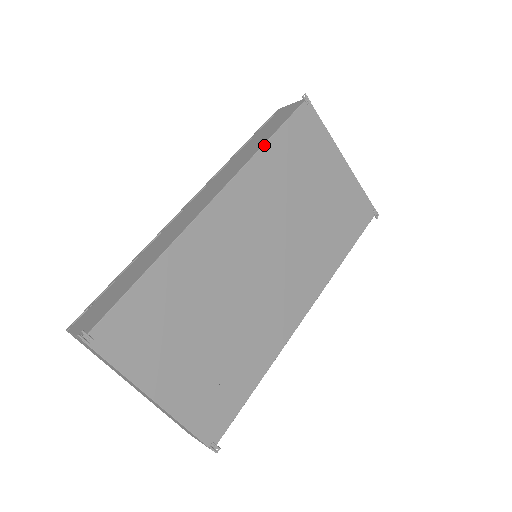
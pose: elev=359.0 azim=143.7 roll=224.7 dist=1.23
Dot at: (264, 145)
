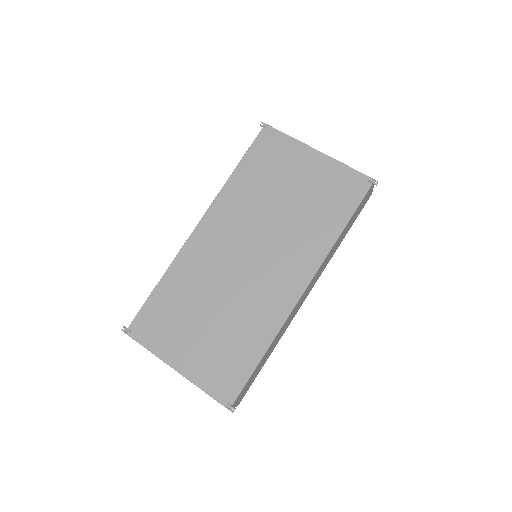
Dot at: (232, 174)
